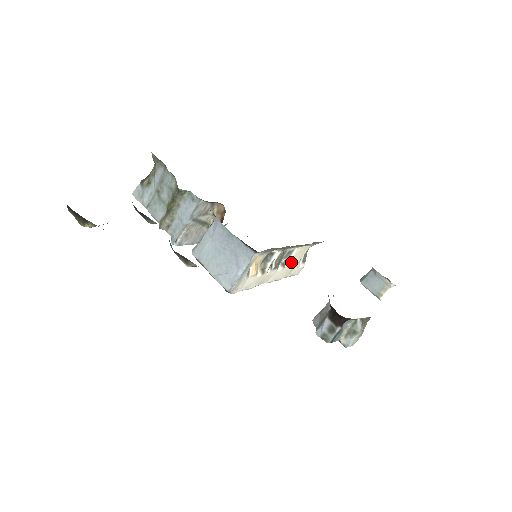
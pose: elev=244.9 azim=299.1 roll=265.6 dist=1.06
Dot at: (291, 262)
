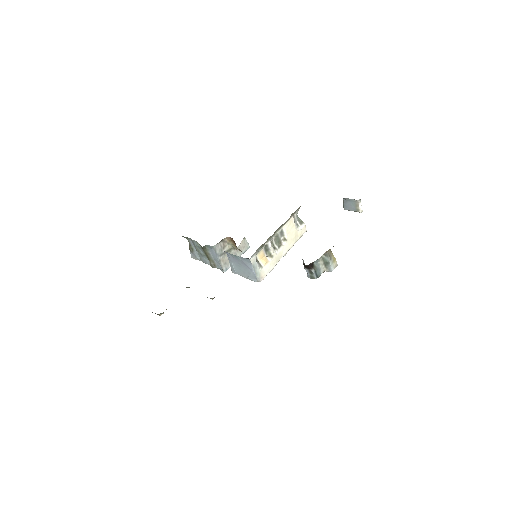
Dot at: (289, 234)
